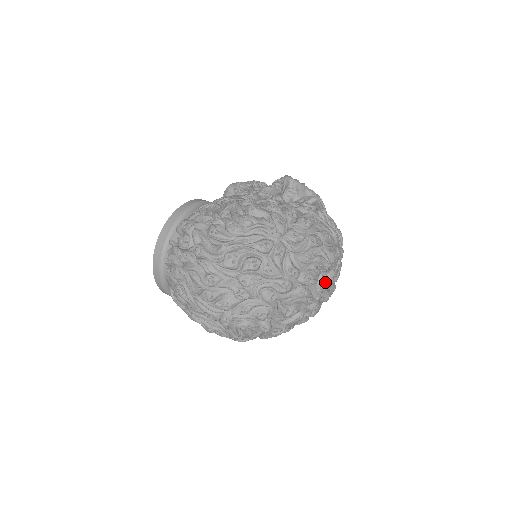
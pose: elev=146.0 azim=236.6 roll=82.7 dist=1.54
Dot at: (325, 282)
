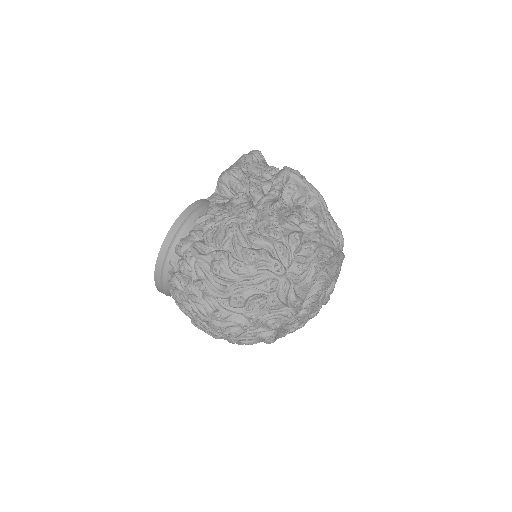
Dot at: (326, 294)
